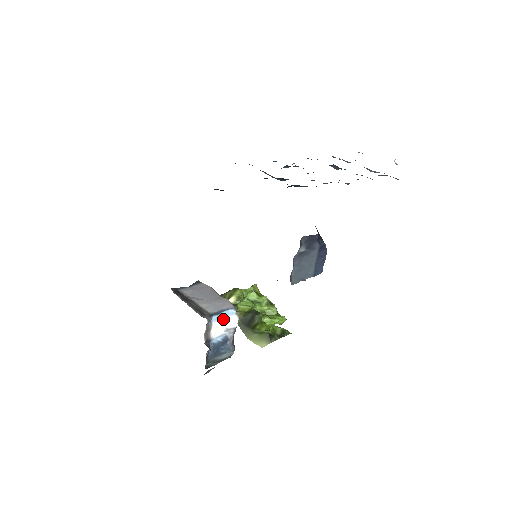
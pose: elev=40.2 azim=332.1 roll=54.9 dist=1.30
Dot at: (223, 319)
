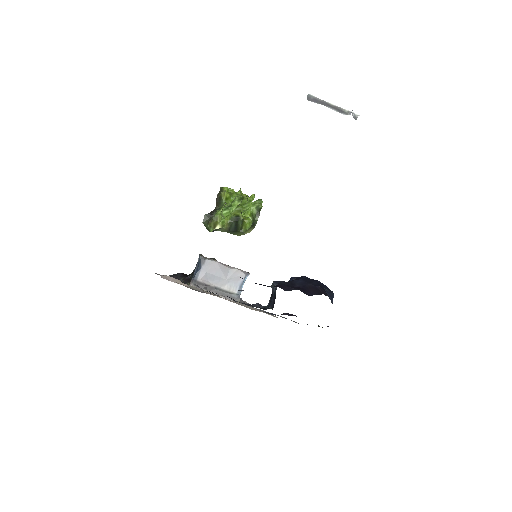
Dot at: occluded
